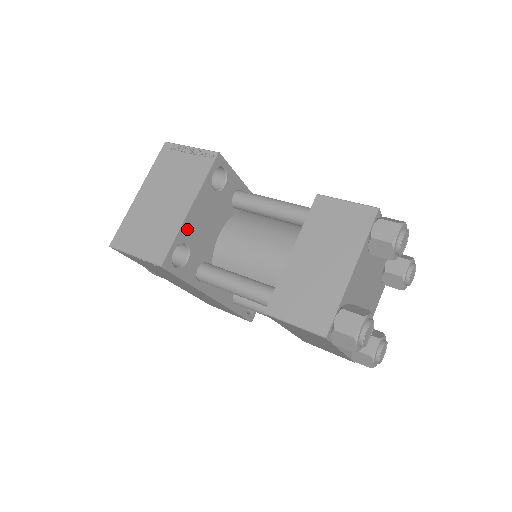
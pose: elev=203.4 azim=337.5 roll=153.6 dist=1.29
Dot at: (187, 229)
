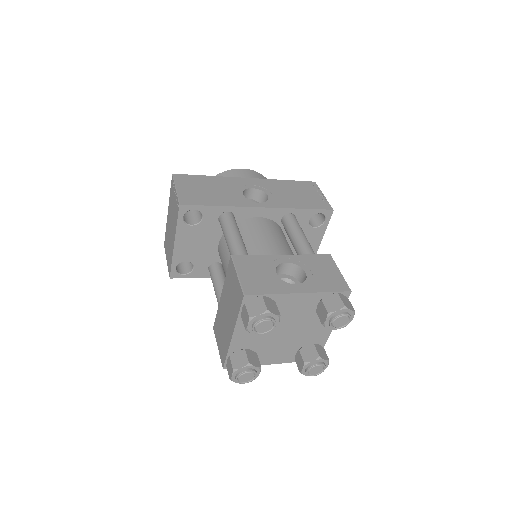
Dot at: (180, 255)
